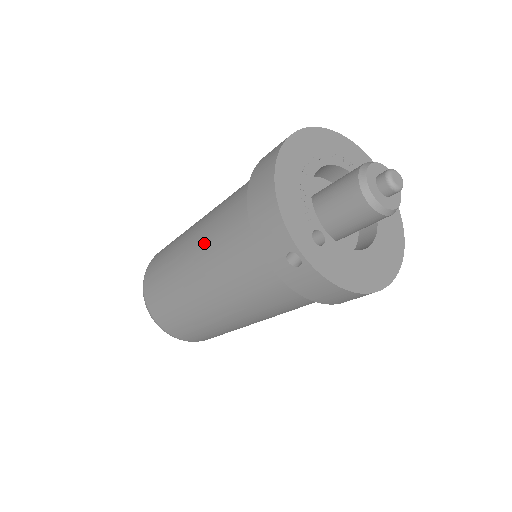
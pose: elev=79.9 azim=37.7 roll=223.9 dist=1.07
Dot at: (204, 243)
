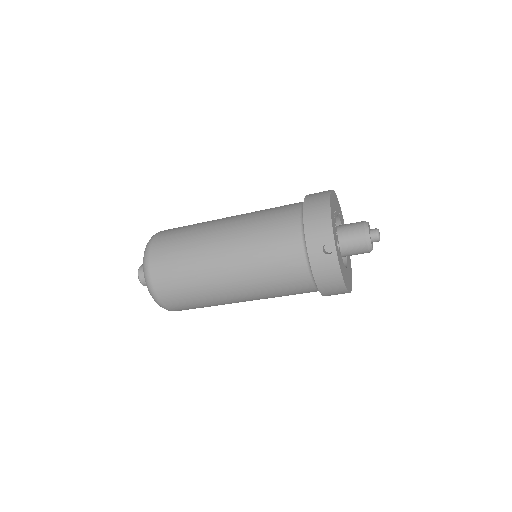
Dot at: (245, 228)
